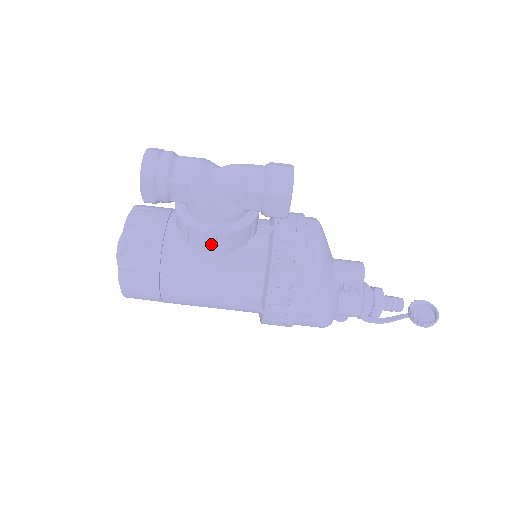
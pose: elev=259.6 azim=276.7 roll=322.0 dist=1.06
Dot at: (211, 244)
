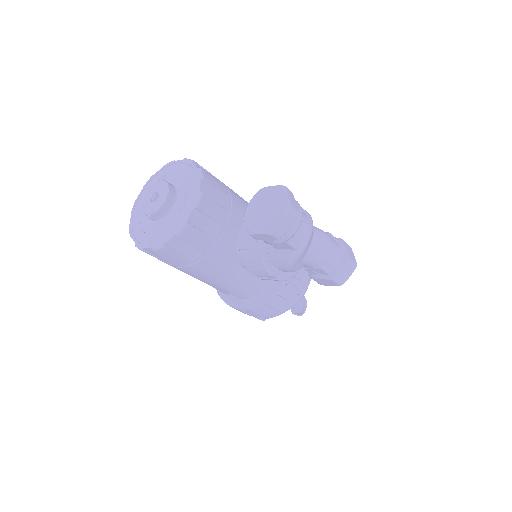
Dot at: (261, 275)
